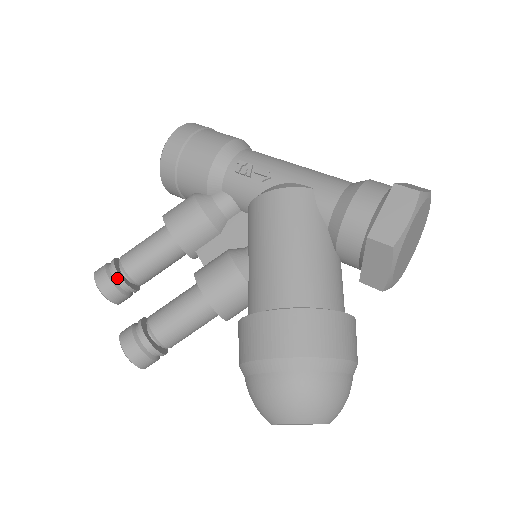
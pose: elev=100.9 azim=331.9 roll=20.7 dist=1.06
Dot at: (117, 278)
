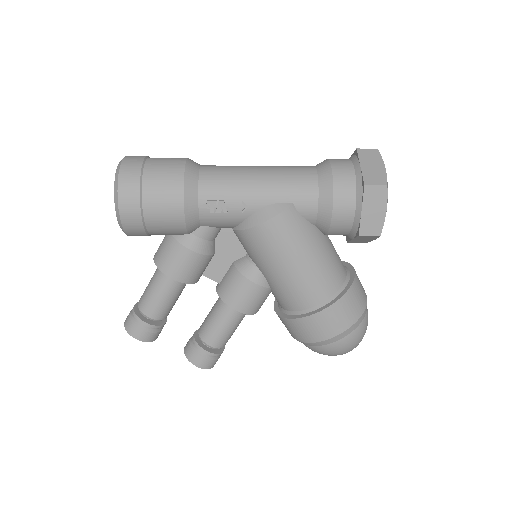
Dot at: (153, 327)
